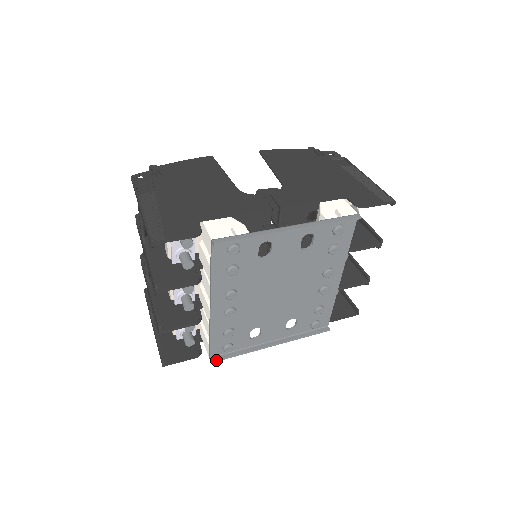
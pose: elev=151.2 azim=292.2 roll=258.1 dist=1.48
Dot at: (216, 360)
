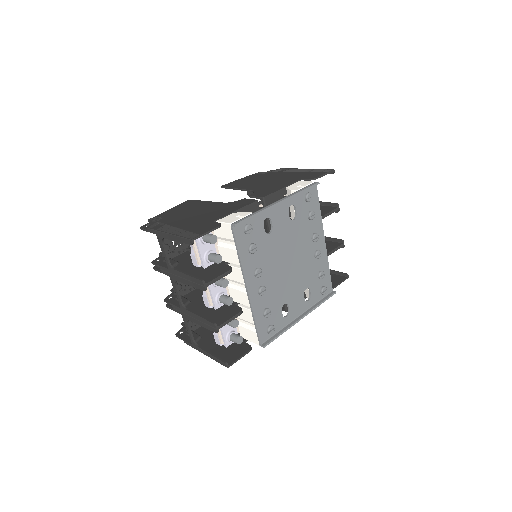
Dot at: (267, 344)
